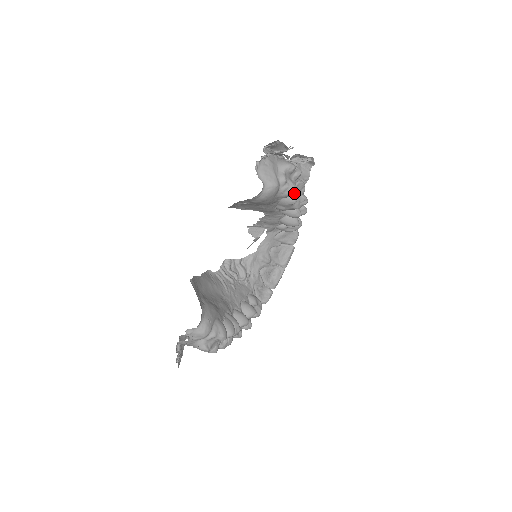
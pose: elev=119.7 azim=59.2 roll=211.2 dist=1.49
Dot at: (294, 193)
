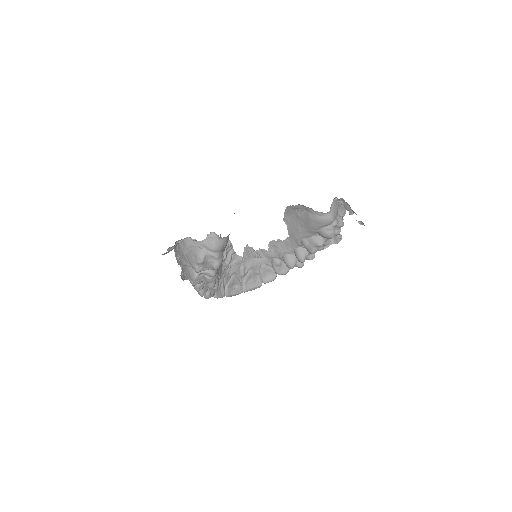
Dot at: (330, 238)
